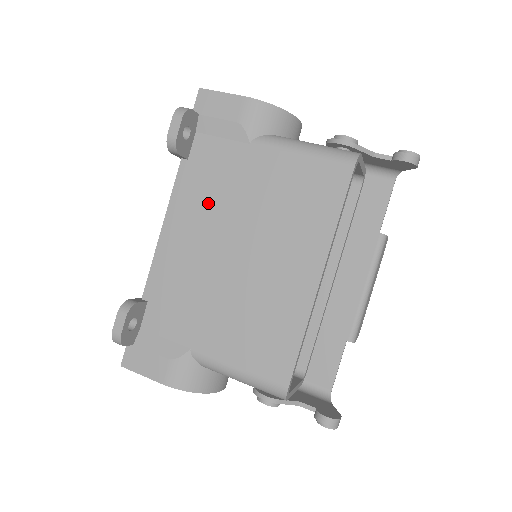
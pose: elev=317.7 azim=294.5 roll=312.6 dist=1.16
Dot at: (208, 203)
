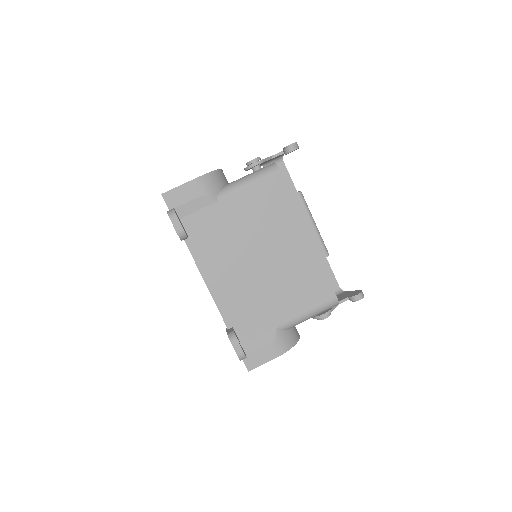
Dot at: (221, 249)
